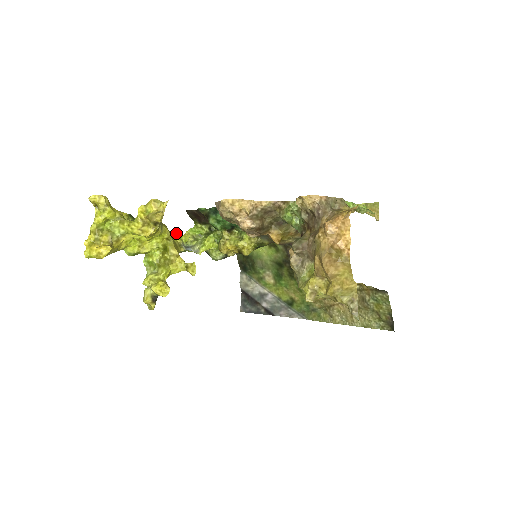
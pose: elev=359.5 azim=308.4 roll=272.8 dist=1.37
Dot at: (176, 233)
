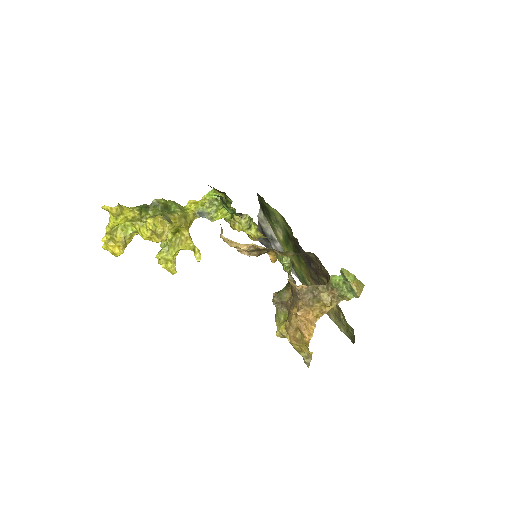
Dot at: (192, 202)
